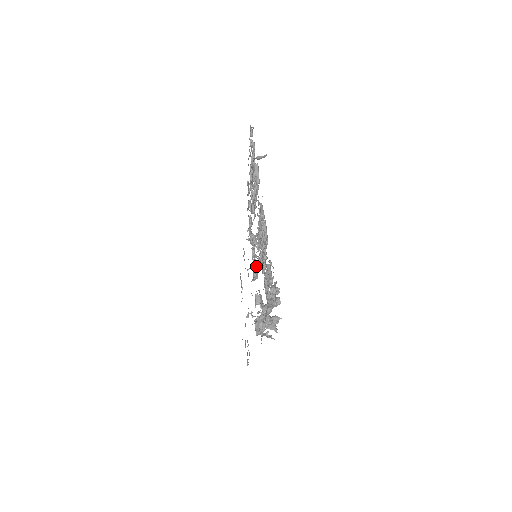
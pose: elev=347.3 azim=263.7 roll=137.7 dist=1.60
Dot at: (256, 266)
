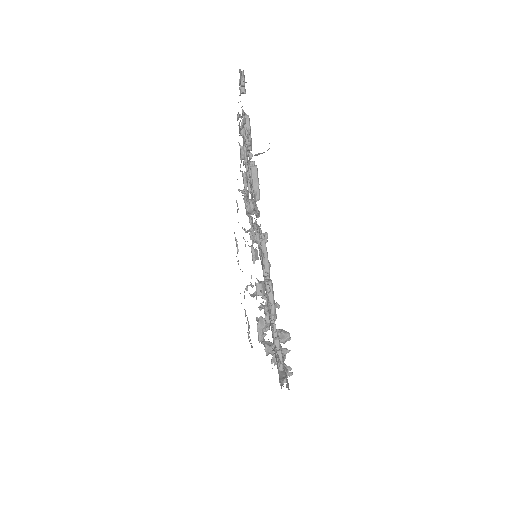
Dot at: (255, 241)
